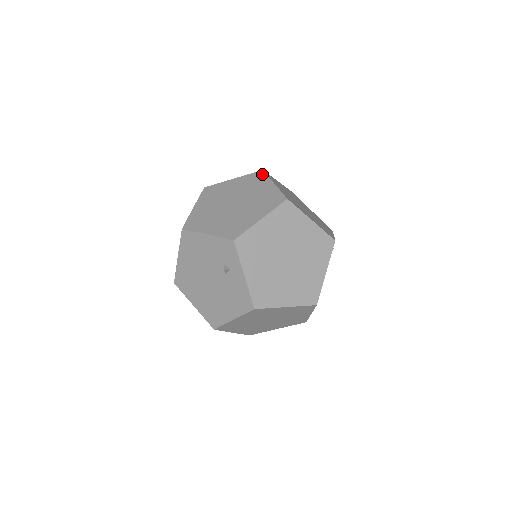
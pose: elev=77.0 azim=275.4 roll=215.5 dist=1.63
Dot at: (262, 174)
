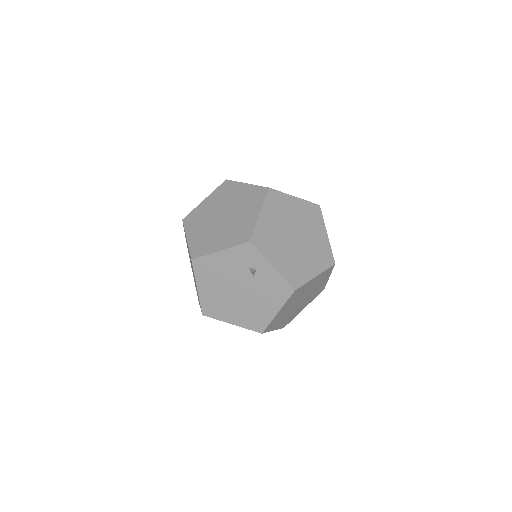
Dot at: (229, 182)
